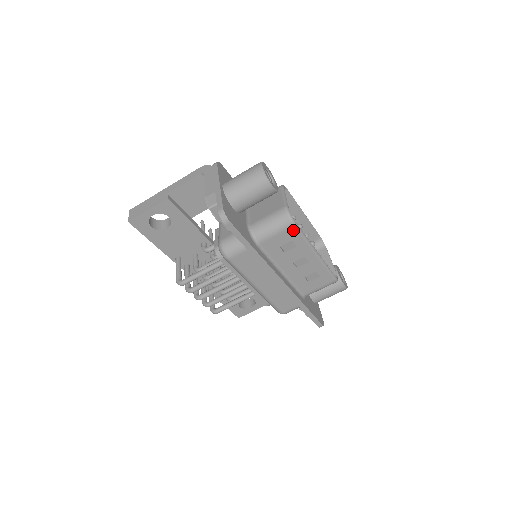
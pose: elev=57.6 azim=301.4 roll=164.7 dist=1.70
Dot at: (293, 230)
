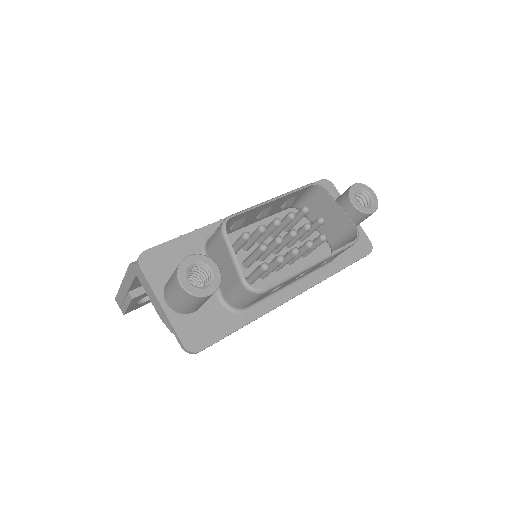
Dot at: (268, 291)
